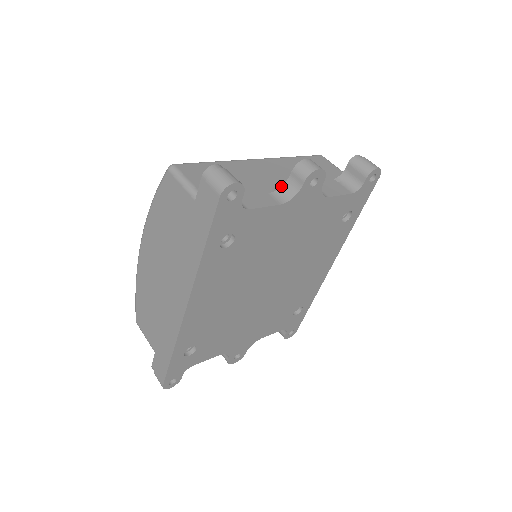
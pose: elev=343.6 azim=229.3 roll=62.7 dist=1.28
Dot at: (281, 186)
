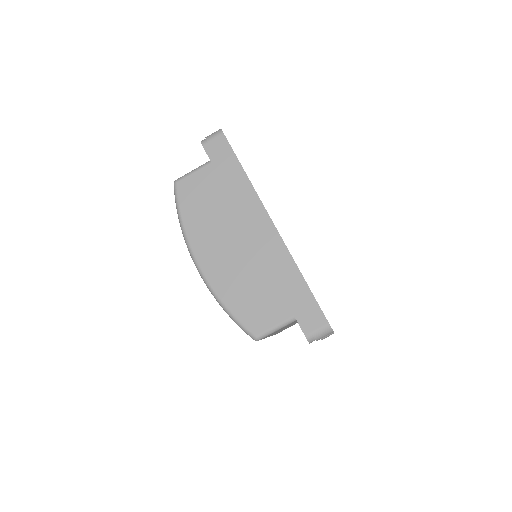
Dot at: occluded
